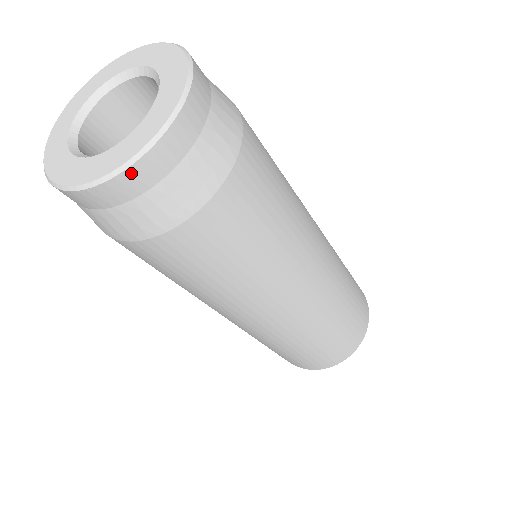
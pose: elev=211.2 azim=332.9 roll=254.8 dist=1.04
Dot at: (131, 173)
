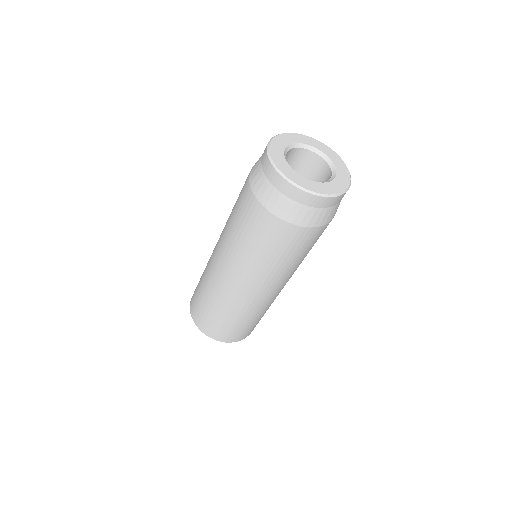
Dot at: (336, 198)
